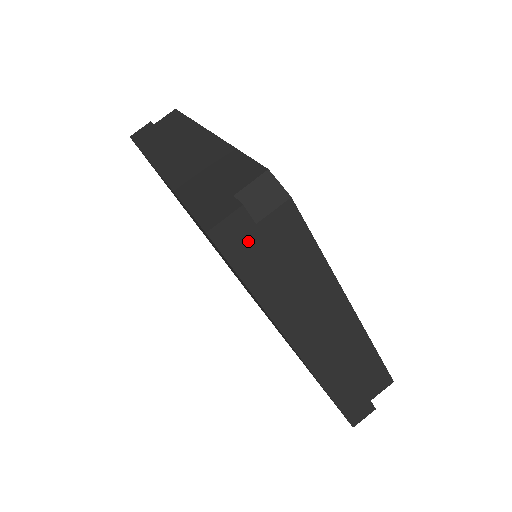
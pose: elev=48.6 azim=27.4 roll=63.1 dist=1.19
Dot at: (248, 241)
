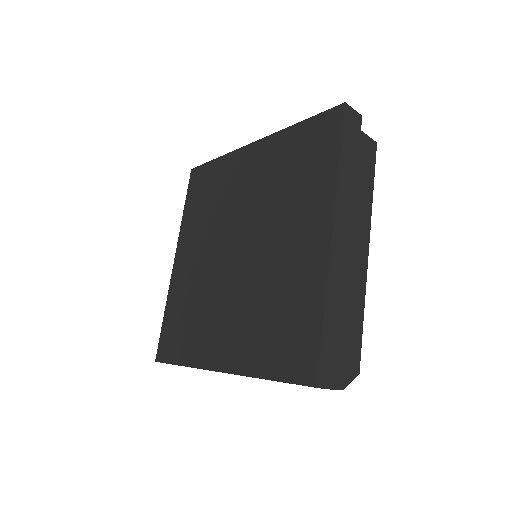
Dot at: (354, 132)
